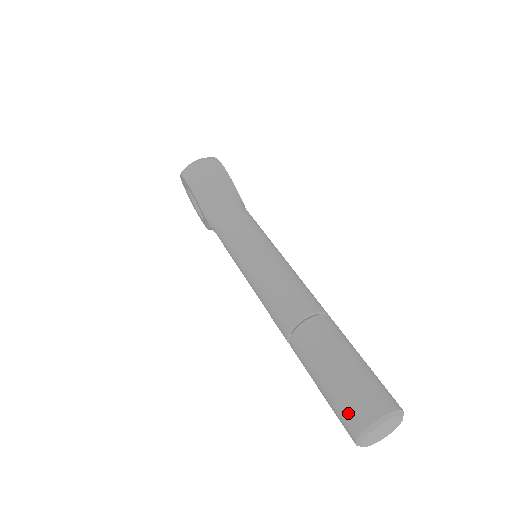
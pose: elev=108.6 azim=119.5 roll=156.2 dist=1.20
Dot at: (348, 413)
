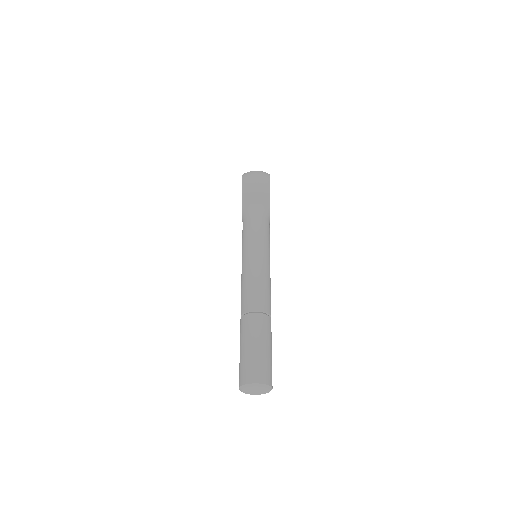
Dot at: (243, 372)
